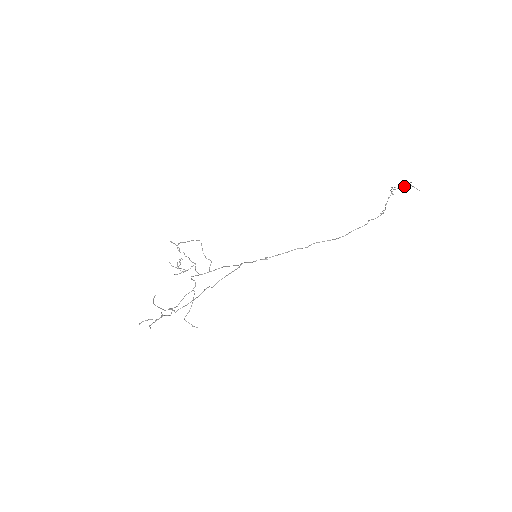
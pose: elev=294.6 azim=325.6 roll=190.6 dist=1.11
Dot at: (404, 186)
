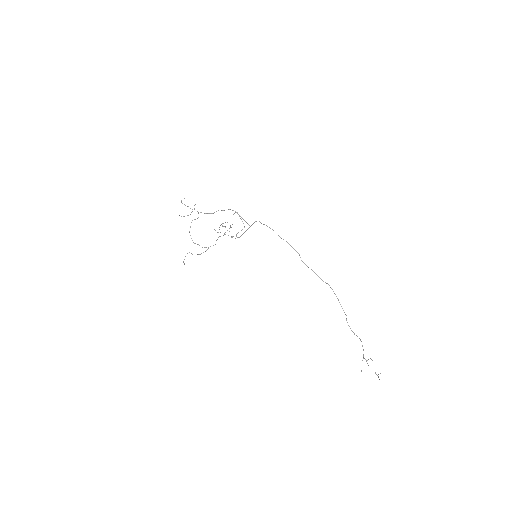
Dot at: occluded
